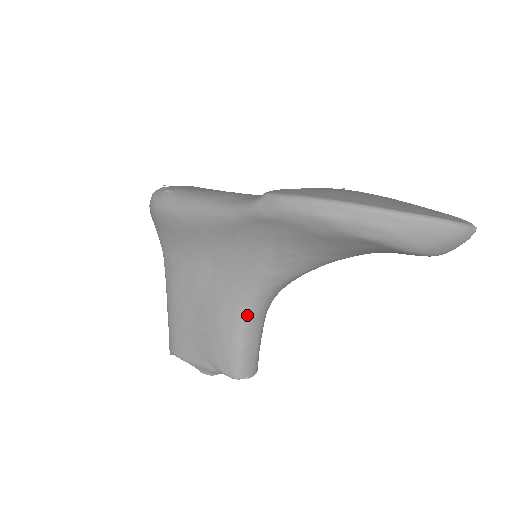
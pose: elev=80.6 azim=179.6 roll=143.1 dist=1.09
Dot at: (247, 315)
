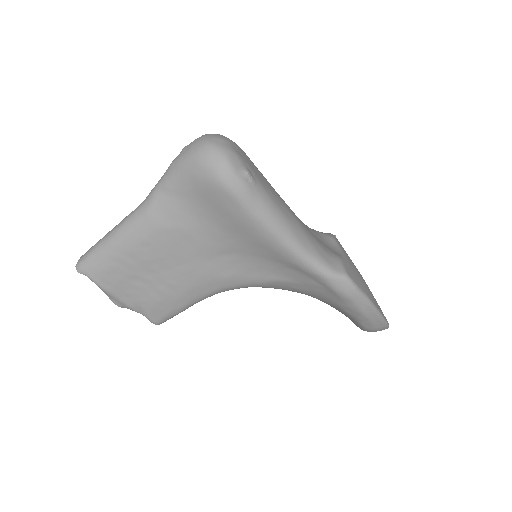
Dot at: occluded
